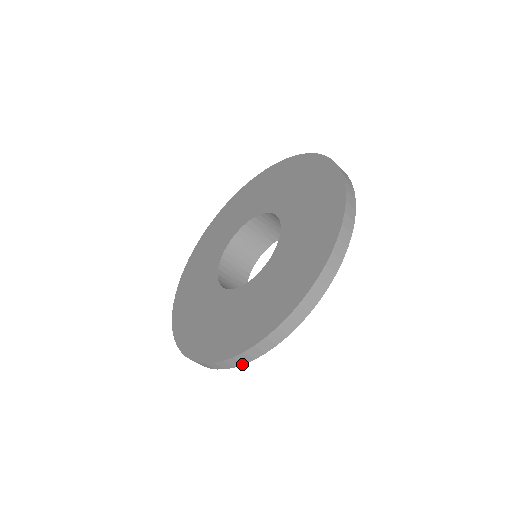
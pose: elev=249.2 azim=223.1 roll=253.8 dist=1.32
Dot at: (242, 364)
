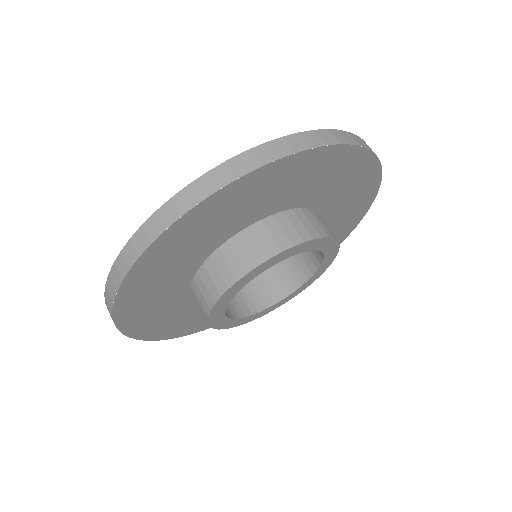
Dot at: (163, 230)
